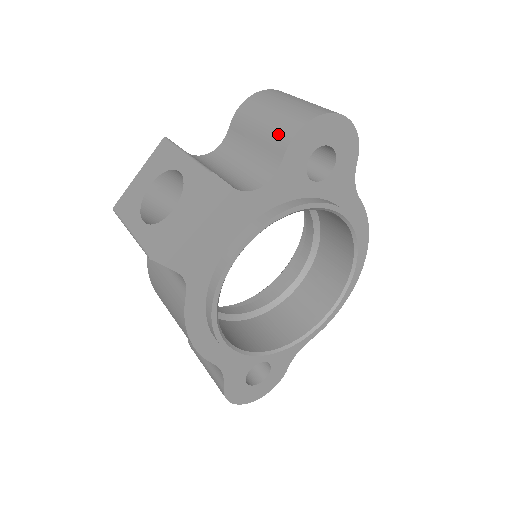
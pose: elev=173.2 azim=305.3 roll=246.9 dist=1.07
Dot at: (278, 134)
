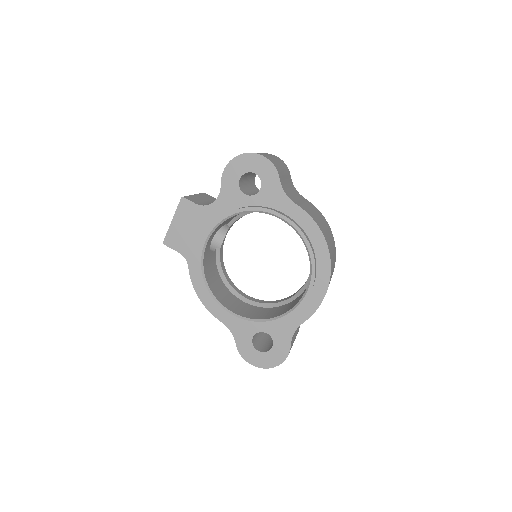
Dot at: occluded
